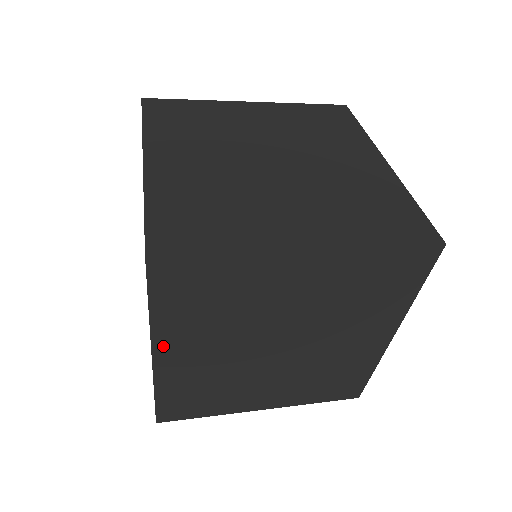
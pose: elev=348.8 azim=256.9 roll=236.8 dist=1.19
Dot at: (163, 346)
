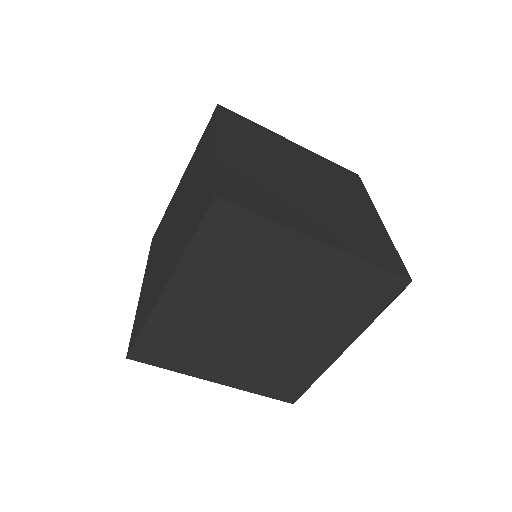
Dot at: (179, 281)
